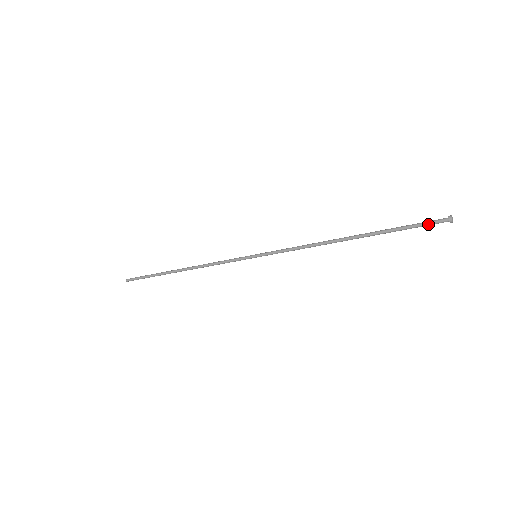
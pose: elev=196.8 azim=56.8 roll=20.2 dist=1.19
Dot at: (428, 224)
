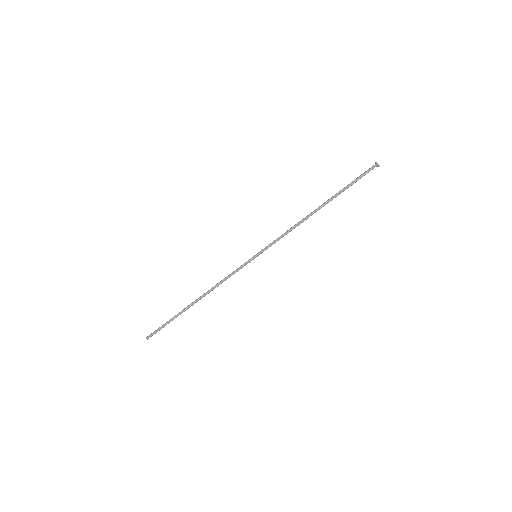
Dot at: occluded
